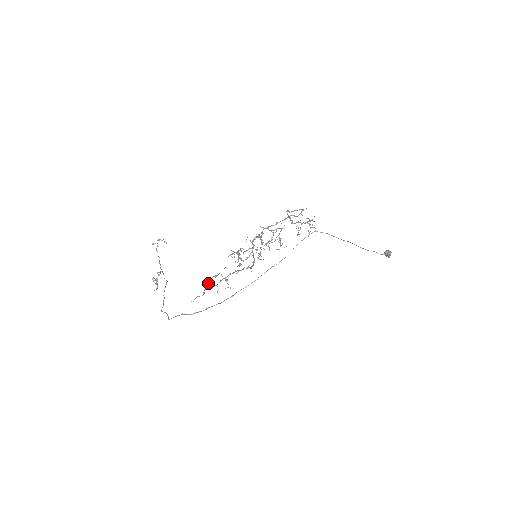
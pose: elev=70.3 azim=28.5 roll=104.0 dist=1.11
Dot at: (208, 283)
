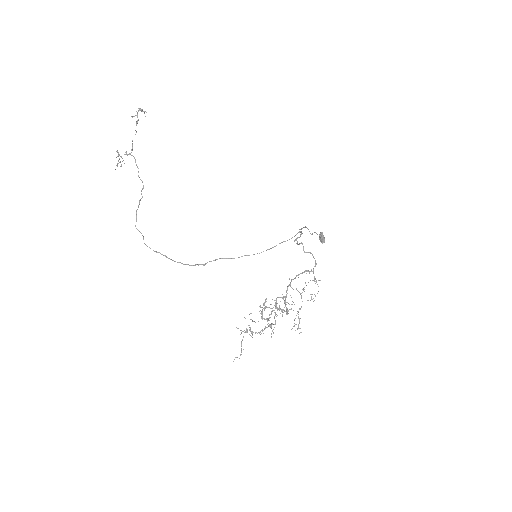
Dot at: (242, 339)
